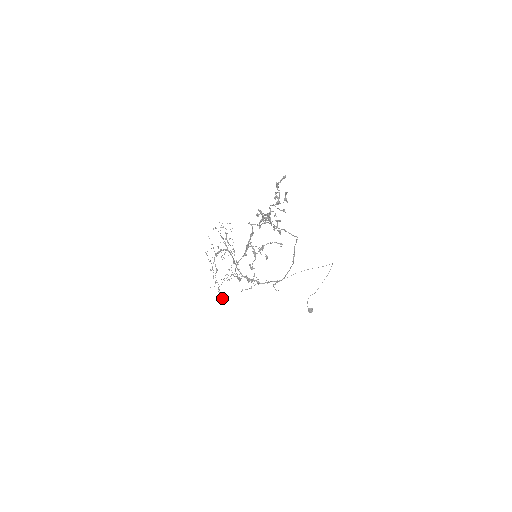
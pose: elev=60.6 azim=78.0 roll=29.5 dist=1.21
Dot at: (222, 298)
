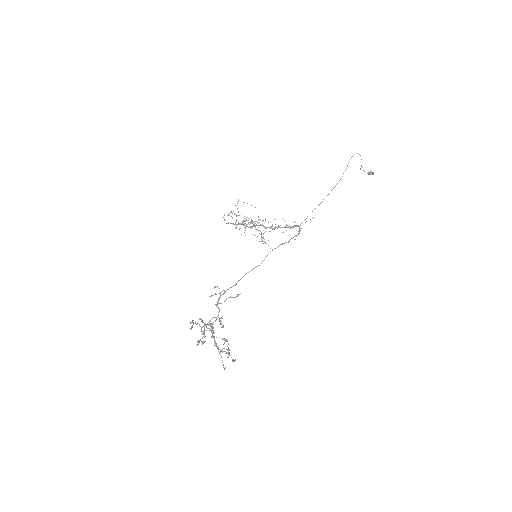
Dot at: occluded
